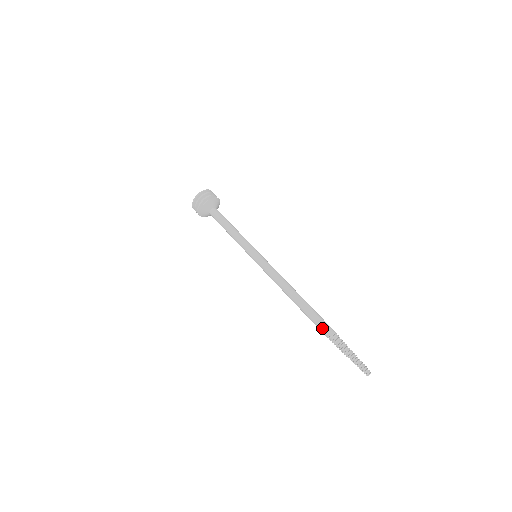
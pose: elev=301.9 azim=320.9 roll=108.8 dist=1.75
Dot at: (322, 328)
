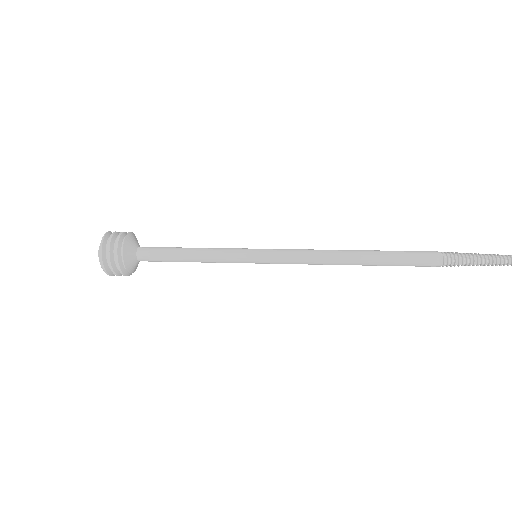
Dot at: (426, 261)
